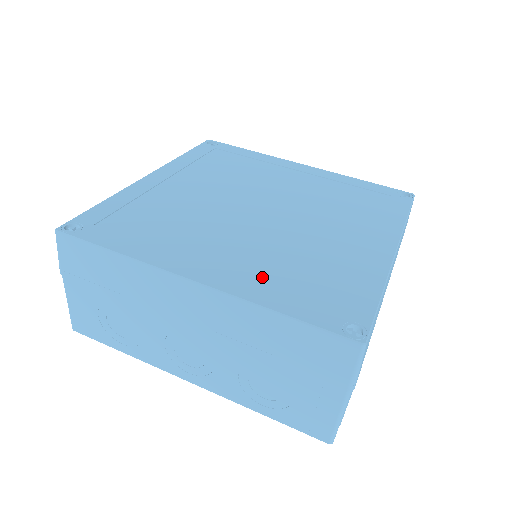
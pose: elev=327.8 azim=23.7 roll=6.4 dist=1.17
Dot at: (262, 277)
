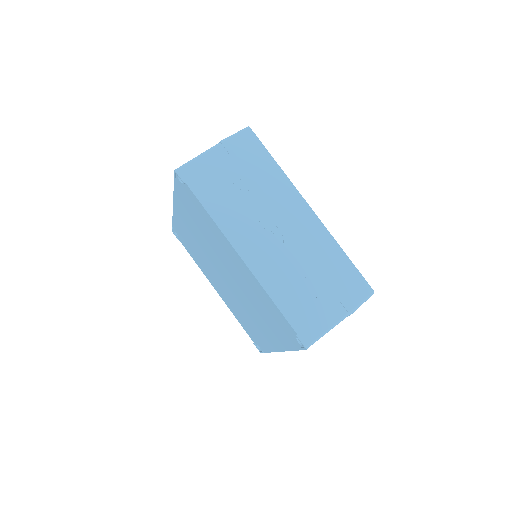
Dot at: occluded
